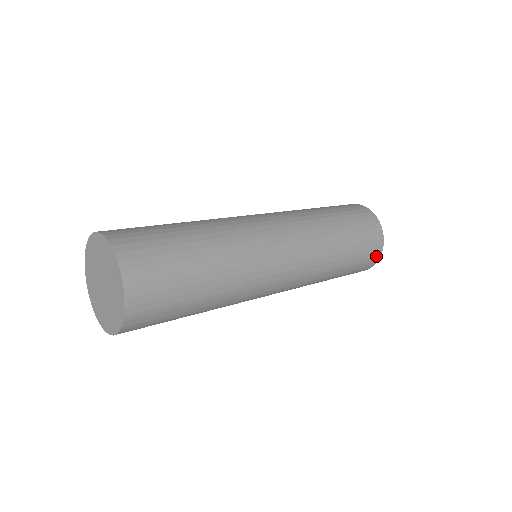
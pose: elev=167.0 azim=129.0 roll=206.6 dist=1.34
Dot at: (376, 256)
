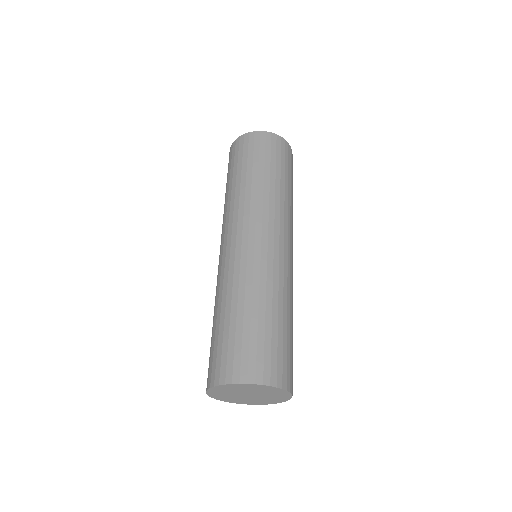
Dot at: occluded
